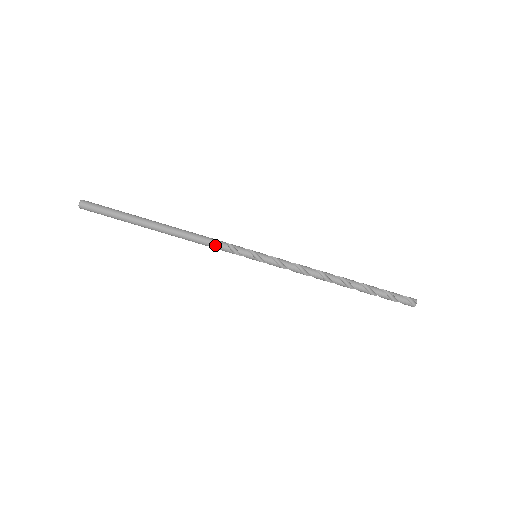
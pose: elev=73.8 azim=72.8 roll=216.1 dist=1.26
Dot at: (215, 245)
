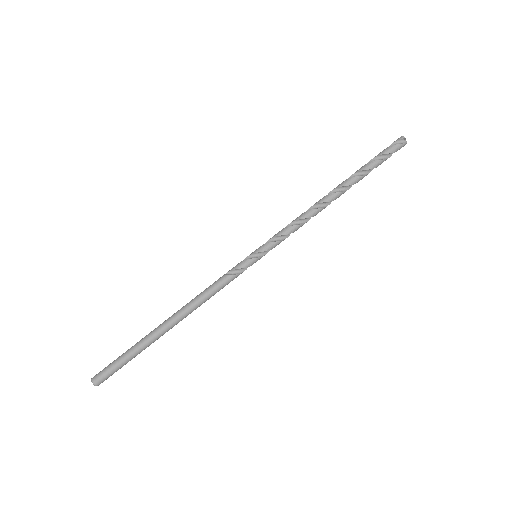
Dot at: (219, 286)
